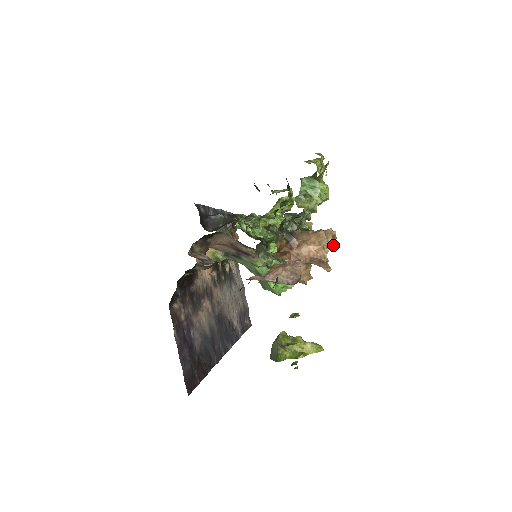
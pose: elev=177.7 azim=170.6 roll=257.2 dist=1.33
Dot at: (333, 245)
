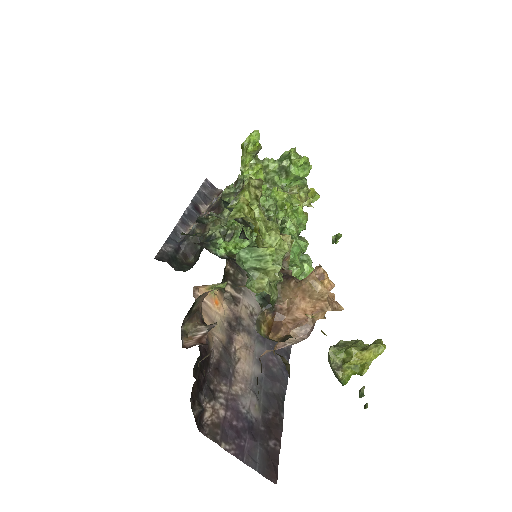
Dot at: (328, 290)
